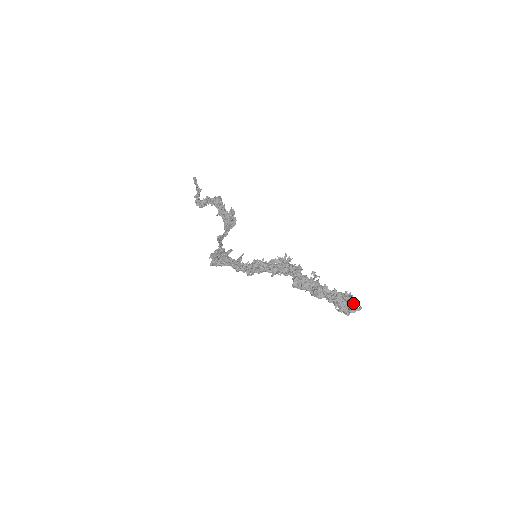
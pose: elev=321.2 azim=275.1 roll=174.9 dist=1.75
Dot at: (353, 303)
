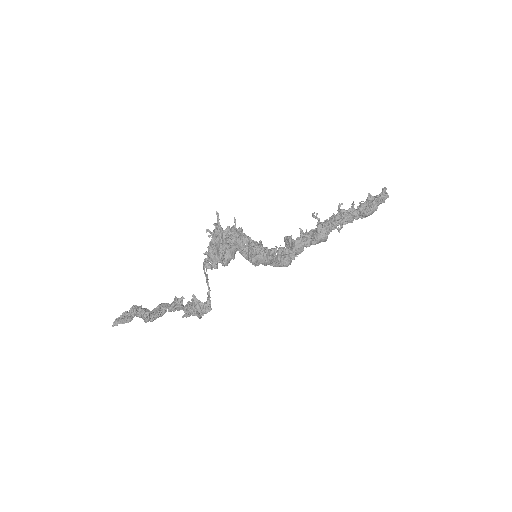
Dot at: (377, 196)
